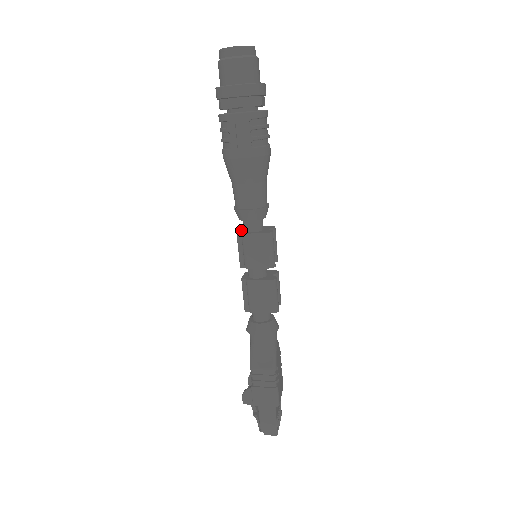
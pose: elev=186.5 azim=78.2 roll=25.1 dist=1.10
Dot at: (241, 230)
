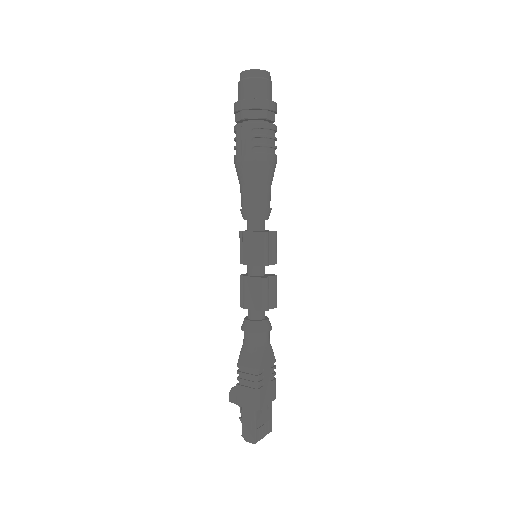
Dot at: (246, 230)
